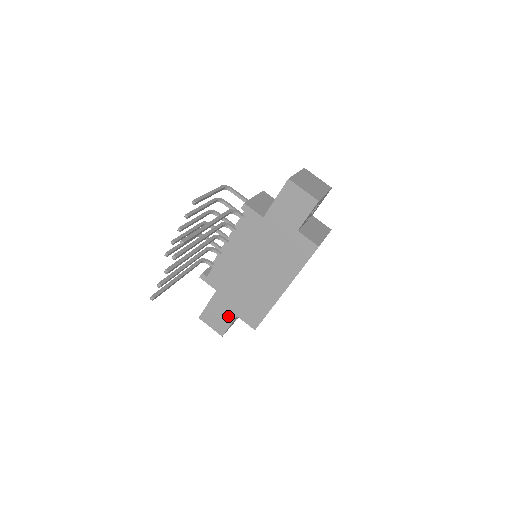
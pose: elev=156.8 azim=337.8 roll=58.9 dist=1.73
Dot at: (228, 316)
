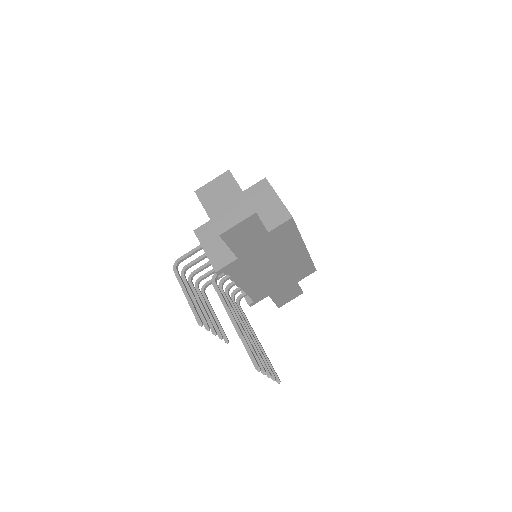
Dot at: (293, 289)
